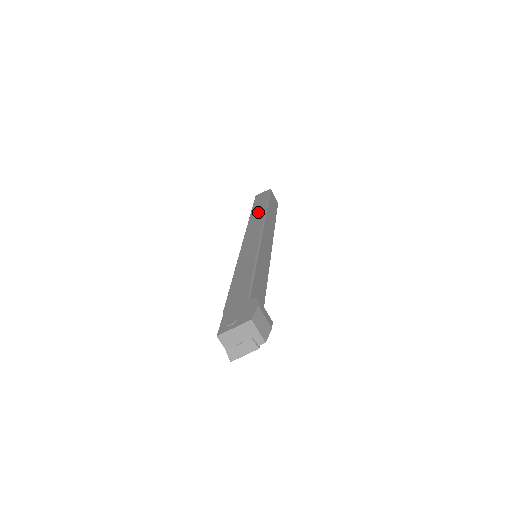
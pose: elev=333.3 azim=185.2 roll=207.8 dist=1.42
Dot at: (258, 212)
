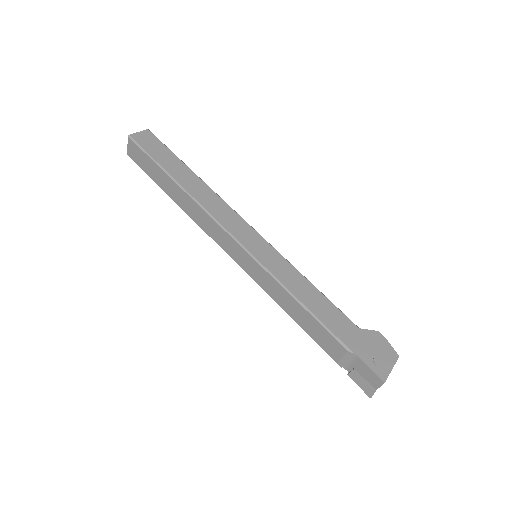
Dot at: (189, 179)
